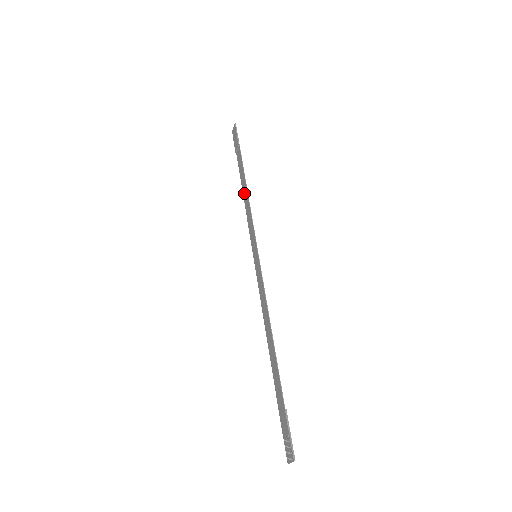
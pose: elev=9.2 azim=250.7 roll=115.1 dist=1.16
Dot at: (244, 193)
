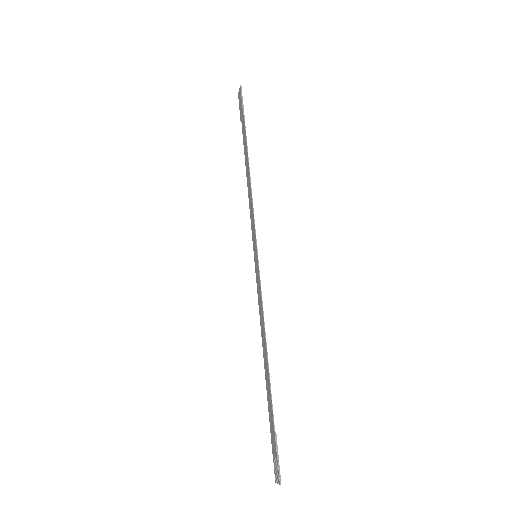
Dot at: (247, 177)
